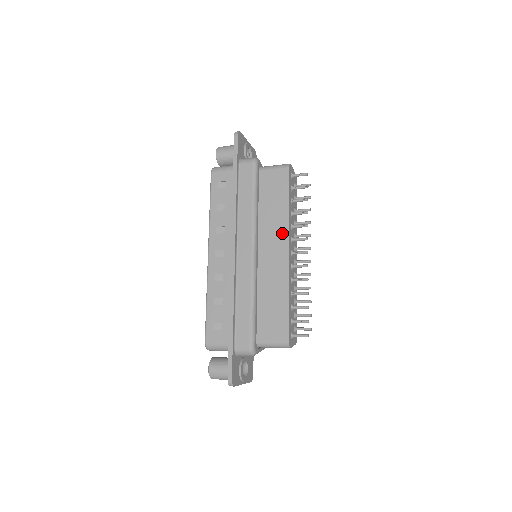
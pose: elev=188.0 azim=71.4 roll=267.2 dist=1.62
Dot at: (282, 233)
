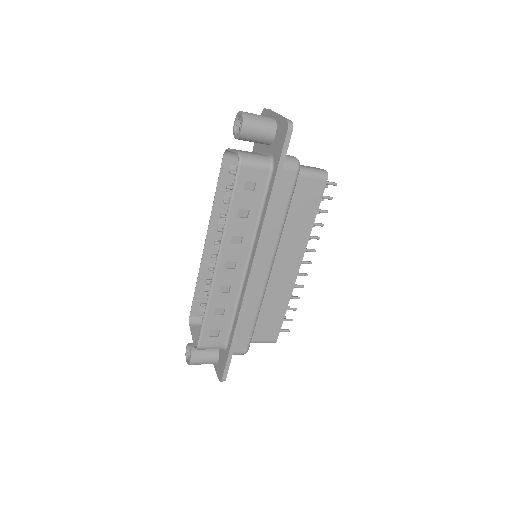
Dot at: (299, 249)
